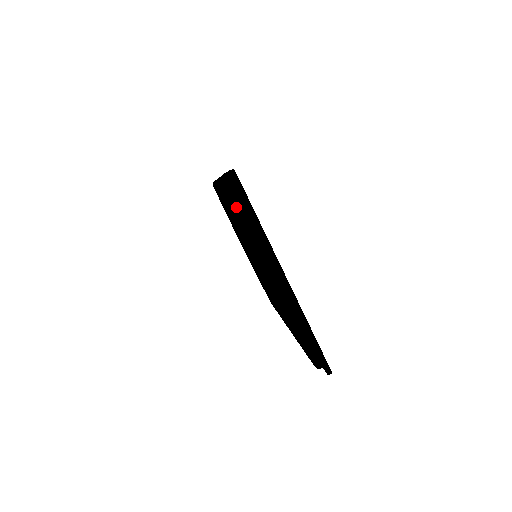
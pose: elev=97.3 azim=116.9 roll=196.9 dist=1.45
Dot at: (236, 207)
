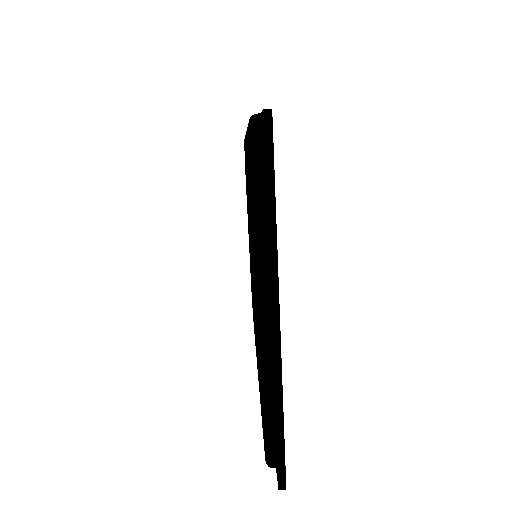
Dot at: (251, 176)
